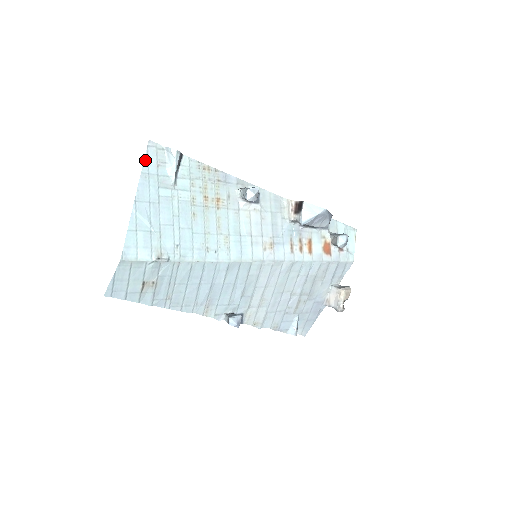
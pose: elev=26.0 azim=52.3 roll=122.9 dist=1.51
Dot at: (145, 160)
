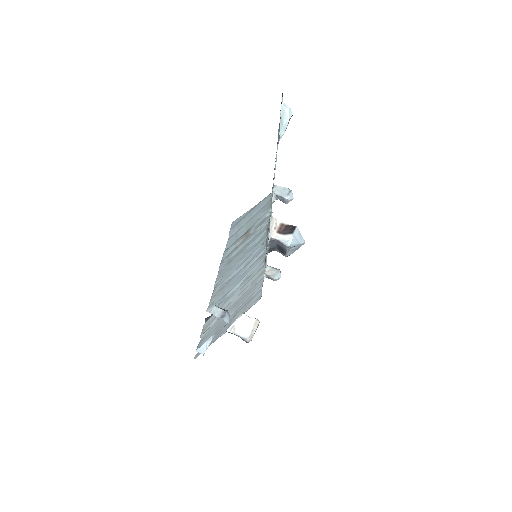
Dot at: occluded
